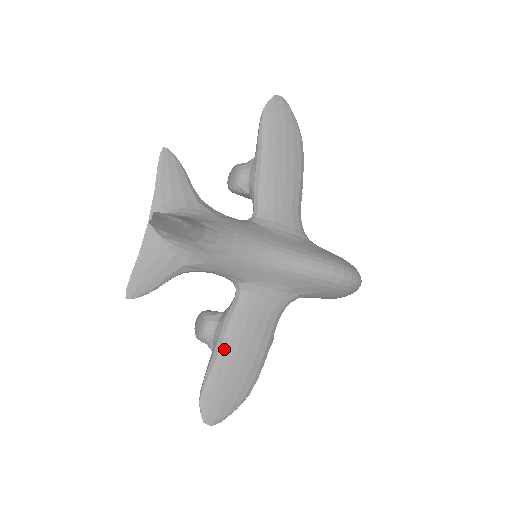
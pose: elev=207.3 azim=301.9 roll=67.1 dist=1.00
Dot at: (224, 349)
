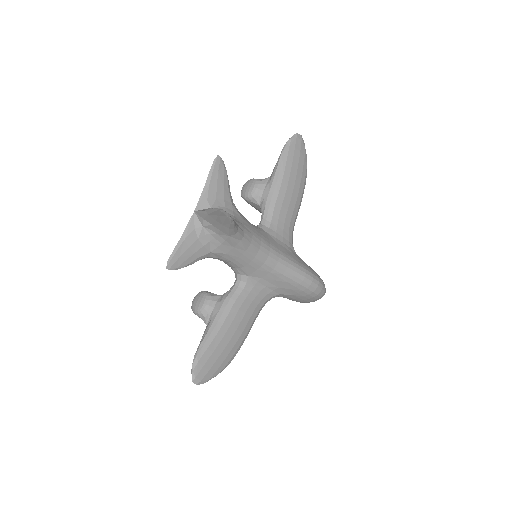
Dot at: (220, 325)
